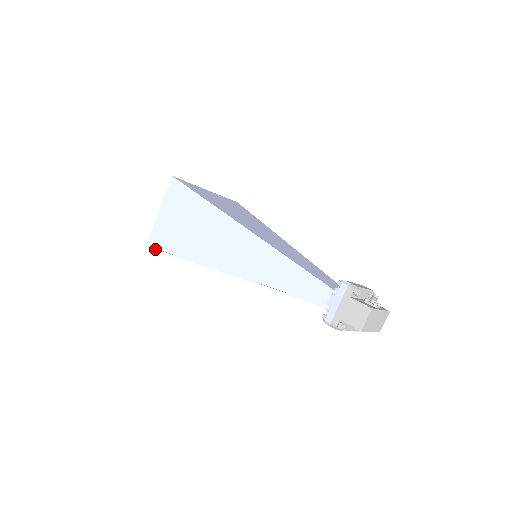
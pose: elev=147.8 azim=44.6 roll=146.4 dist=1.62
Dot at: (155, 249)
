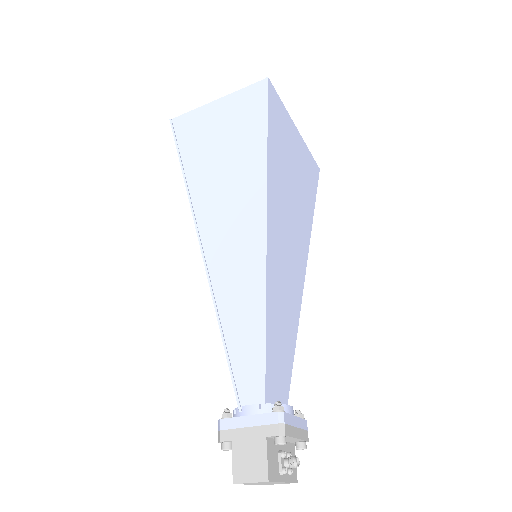
Dot at: (174, 135)
